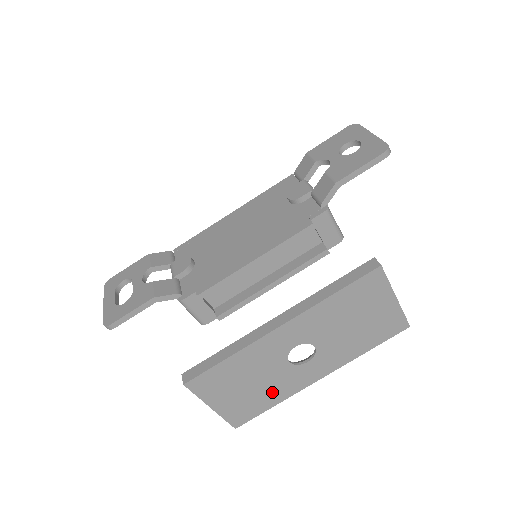
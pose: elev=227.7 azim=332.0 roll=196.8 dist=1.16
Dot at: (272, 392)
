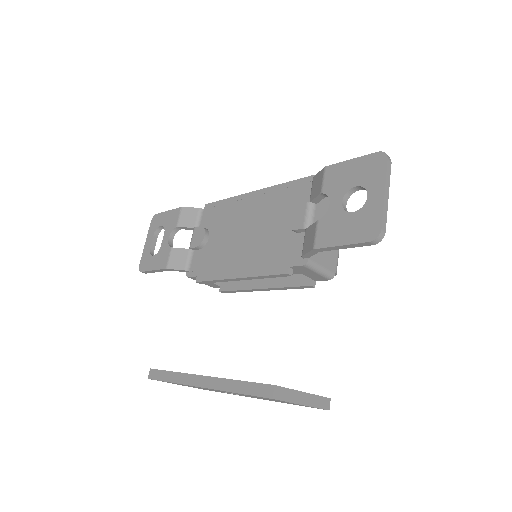
Dot at: occluded
